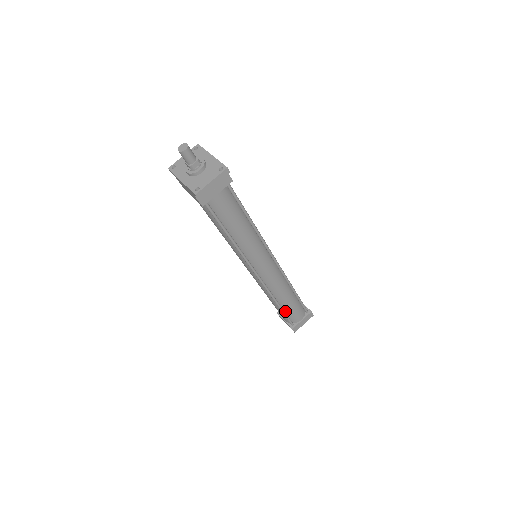
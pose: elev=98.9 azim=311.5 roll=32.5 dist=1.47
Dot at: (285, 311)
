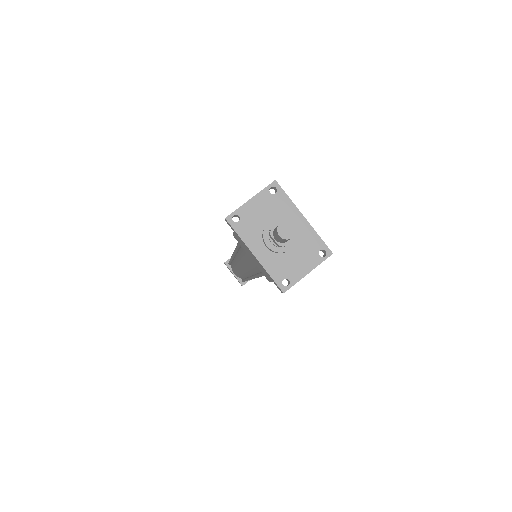
Dot at: occluded
